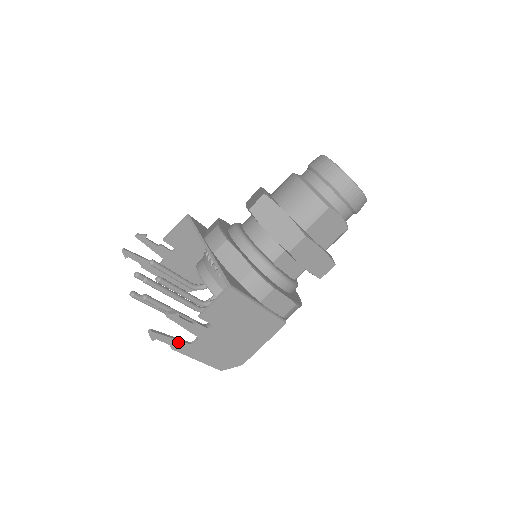
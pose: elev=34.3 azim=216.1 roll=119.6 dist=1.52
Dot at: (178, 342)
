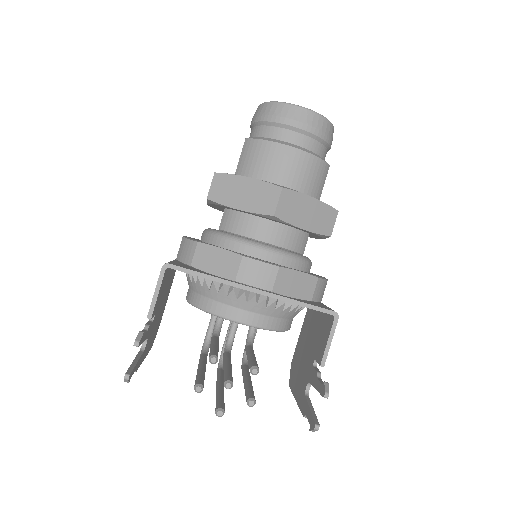
Dot at: (310, 406)
